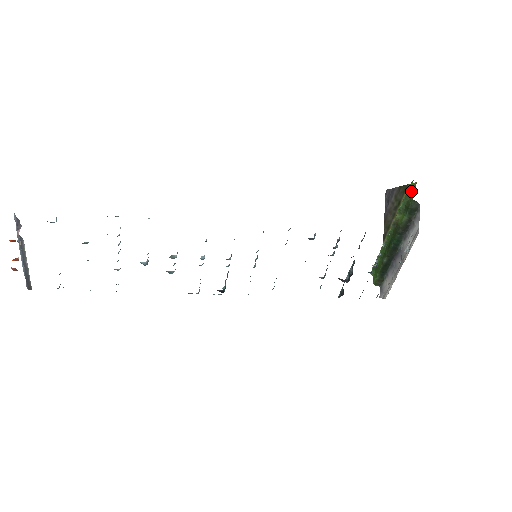
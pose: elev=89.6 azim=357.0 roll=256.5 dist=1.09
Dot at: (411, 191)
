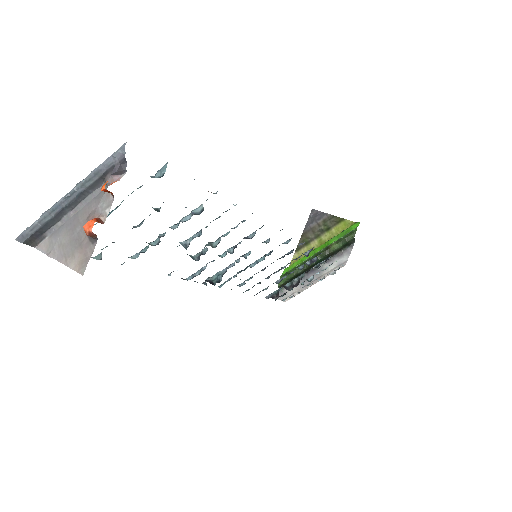
Dot at: (356, 230)
